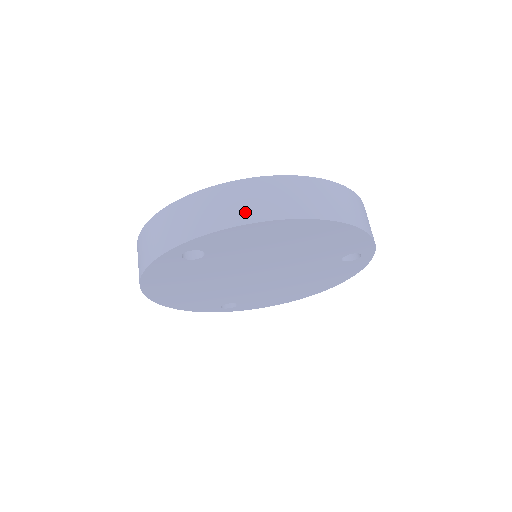
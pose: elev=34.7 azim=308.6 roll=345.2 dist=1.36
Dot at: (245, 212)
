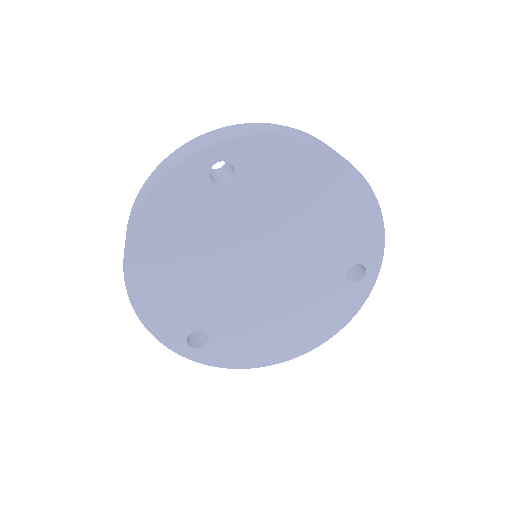
Dot at: (292, 133)
